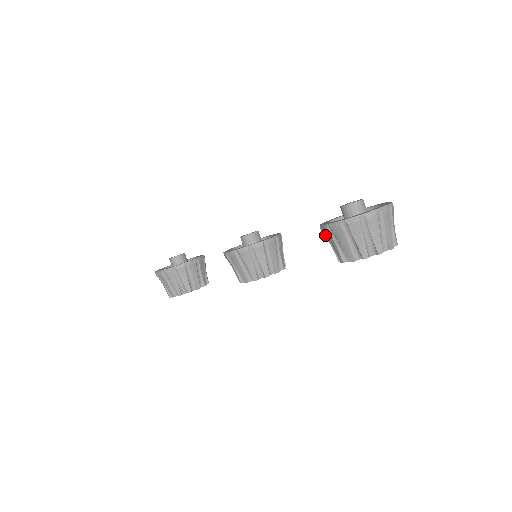
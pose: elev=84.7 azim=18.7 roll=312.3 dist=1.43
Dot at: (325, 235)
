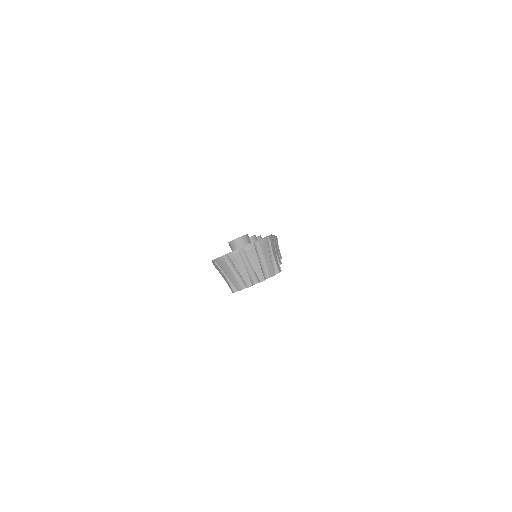
Dot at: occluded
